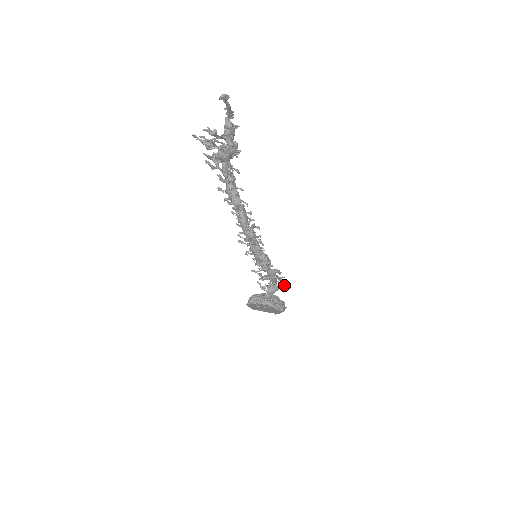
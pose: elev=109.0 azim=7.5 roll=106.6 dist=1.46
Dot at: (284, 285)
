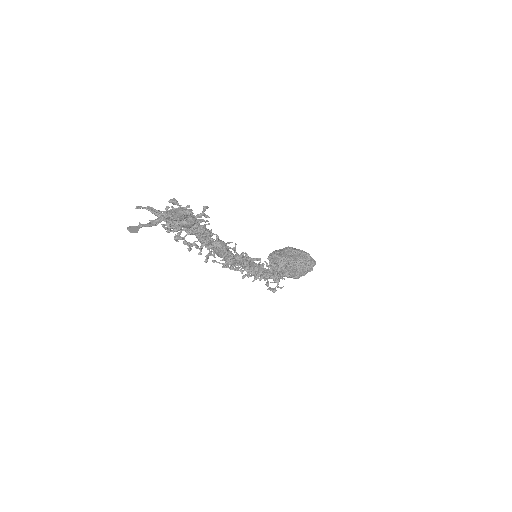
Dot at: (273, 291)
